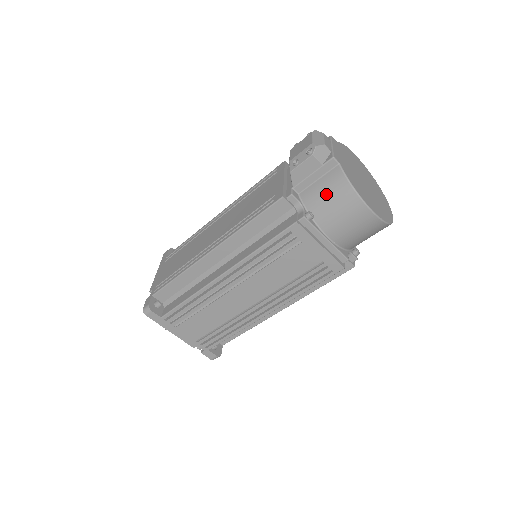
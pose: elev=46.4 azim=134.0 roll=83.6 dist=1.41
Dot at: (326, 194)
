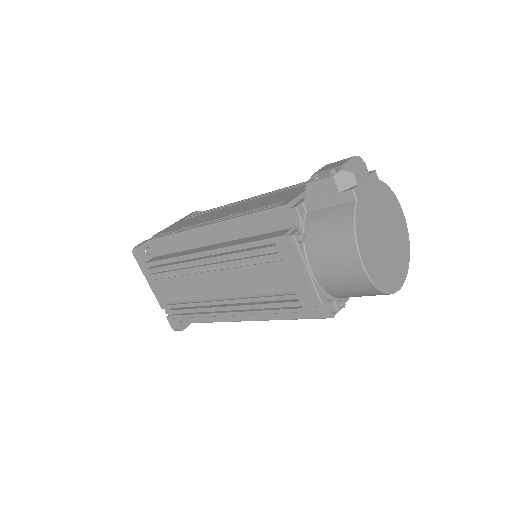
Dot at: (328, 224)
